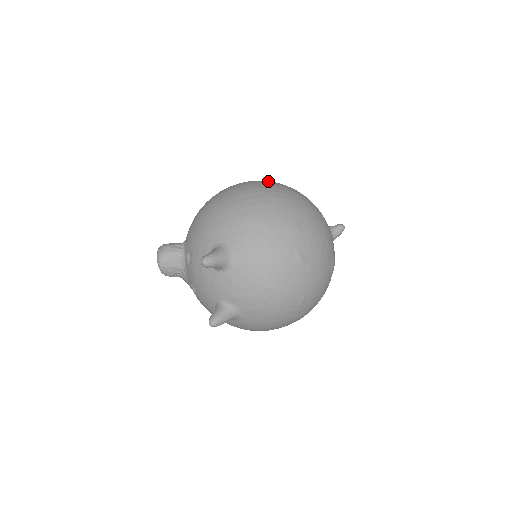
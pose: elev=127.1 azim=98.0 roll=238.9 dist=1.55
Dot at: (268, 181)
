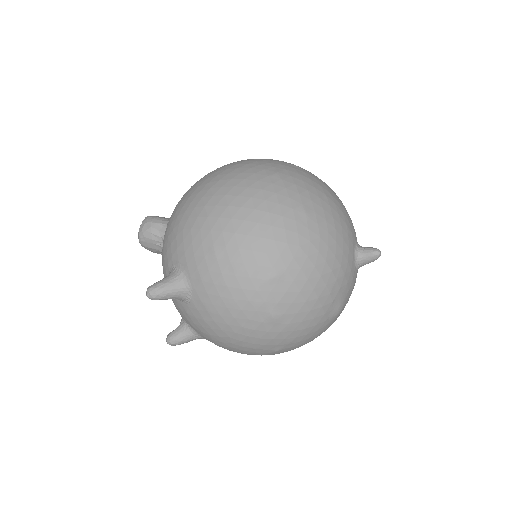
Dot at: (276, 177)
